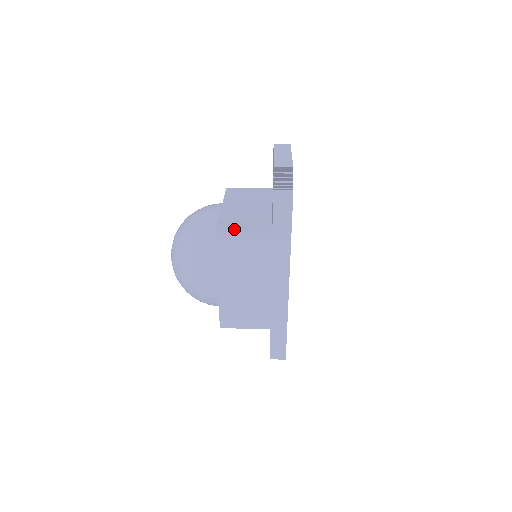
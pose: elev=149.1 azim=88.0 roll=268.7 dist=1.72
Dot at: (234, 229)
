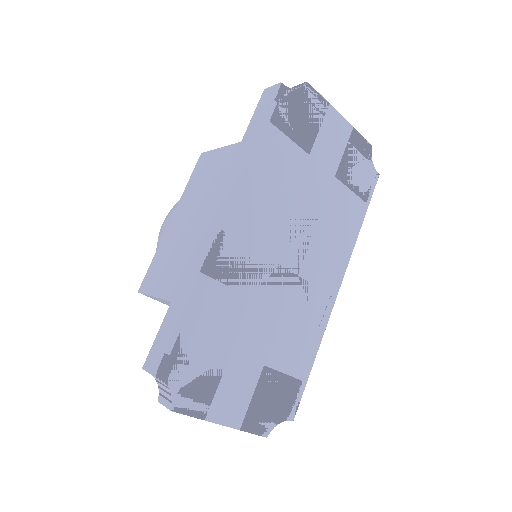
Dot at: occluded
